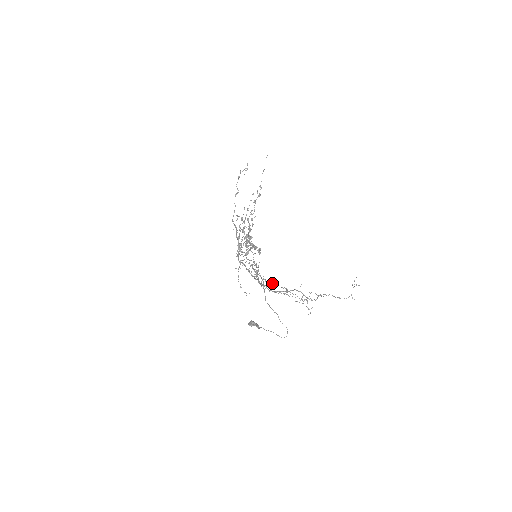
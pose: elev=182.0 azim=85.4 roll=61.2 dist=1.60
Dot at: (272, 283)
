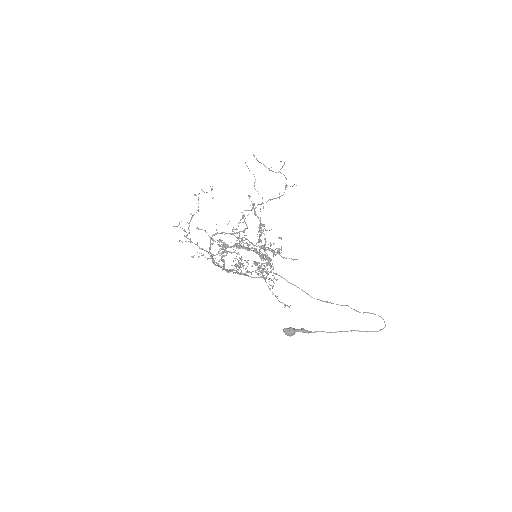
Dot at: occluded
